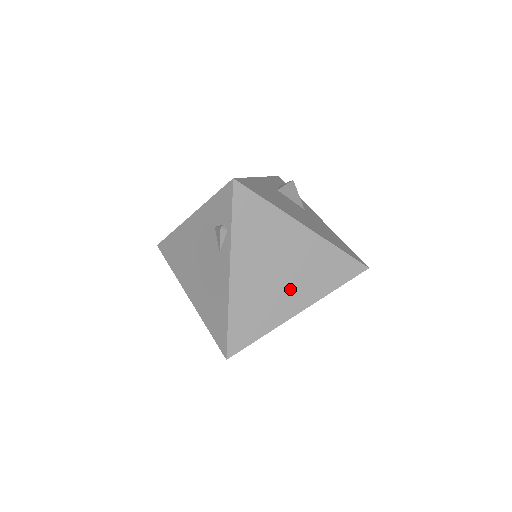
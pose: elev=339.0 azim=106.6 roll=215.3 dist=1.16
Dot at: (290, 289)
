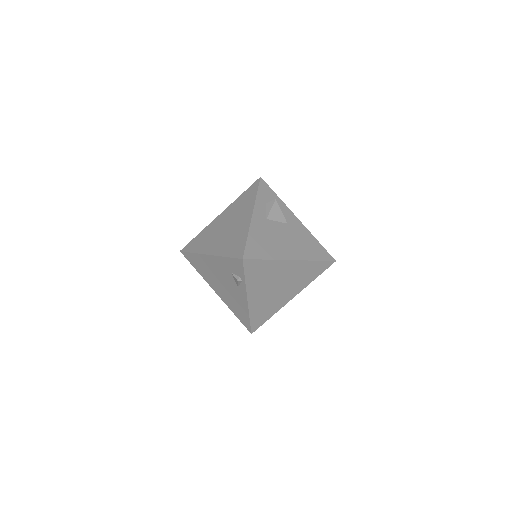
Dot at: (286, 291)
